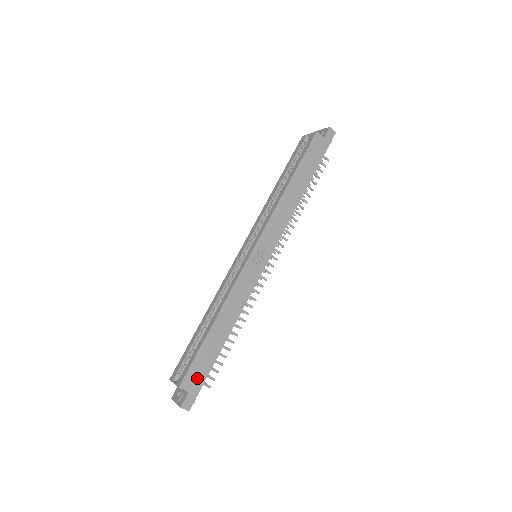
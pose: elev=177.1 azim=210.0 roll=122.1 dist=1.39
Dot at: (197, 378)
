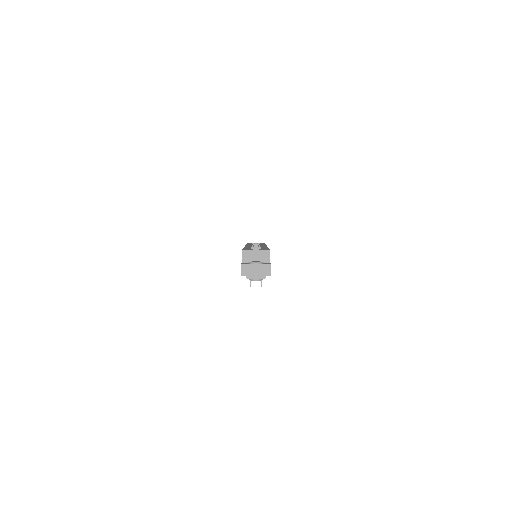
Dot at: occluded
